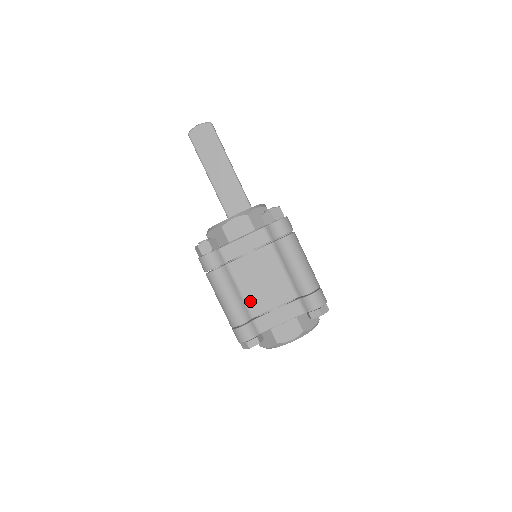
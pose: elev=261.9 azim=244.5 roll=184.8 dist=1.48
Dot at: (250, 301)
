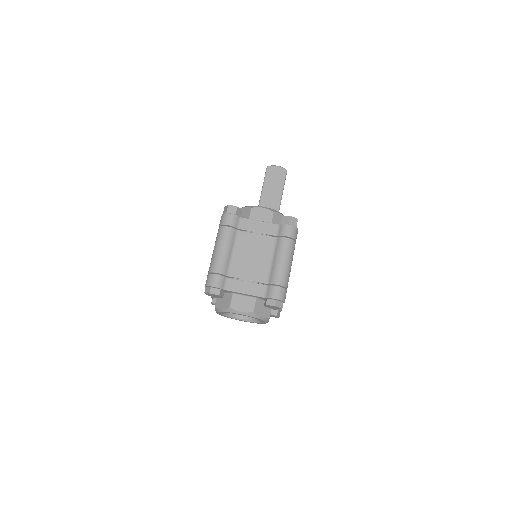
Dot at: (234, 264)
